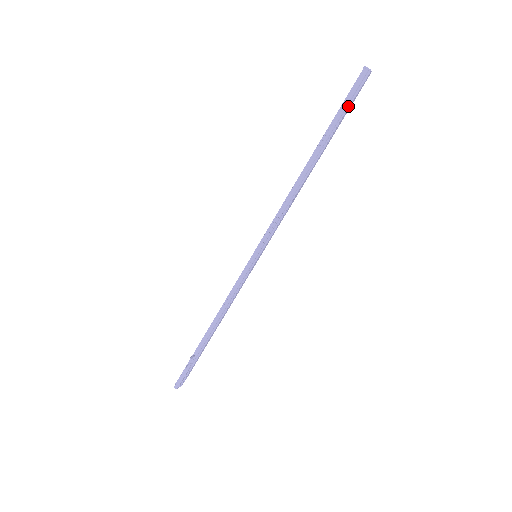
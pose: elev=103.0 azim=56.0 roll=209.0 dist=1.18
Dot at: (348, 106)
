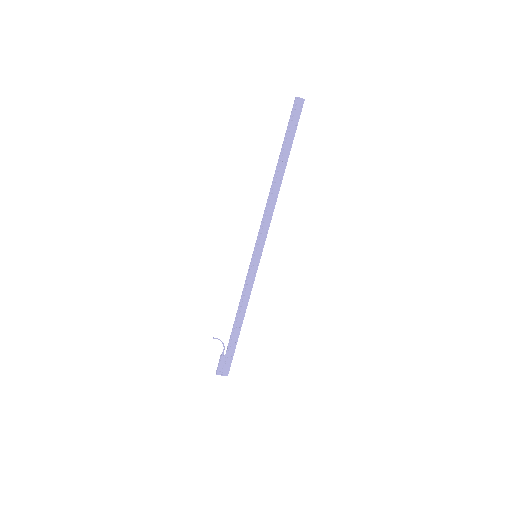
Dot at: (290, 127)
